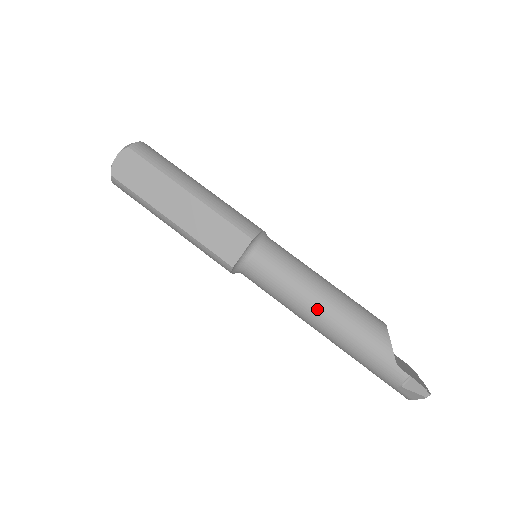
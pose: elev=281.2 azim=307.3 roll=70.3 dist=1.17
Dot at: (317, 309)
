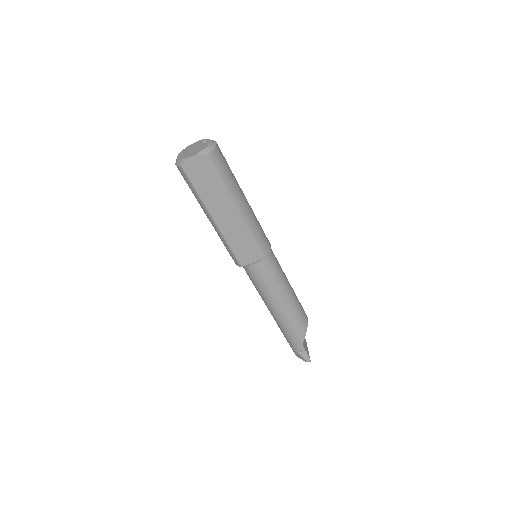
Dot at: (278, 305)
